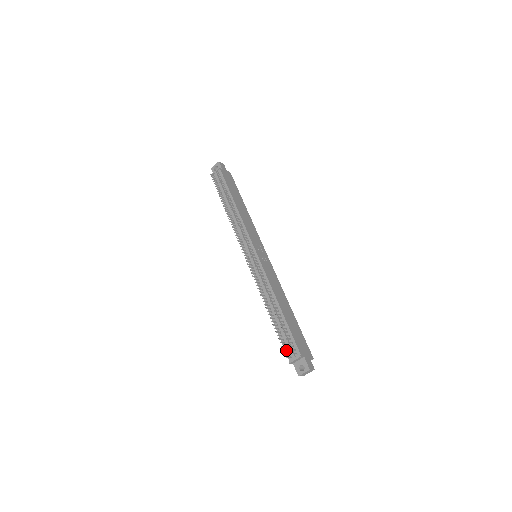
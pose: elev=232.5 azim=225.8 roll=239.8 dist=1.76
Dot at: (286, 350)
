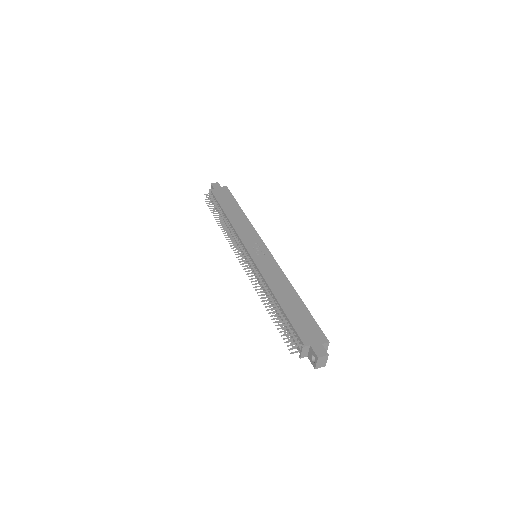
Dot at: (292, 345)
